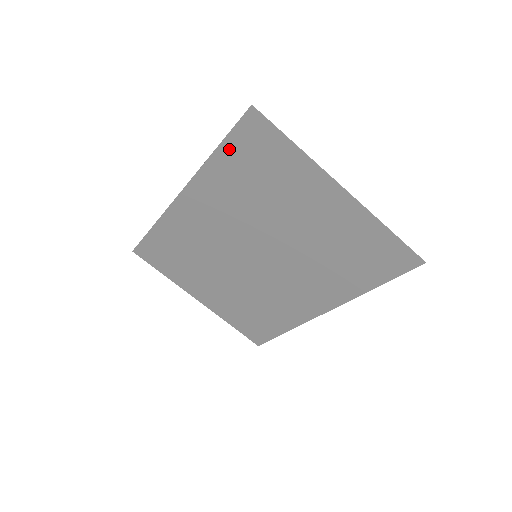
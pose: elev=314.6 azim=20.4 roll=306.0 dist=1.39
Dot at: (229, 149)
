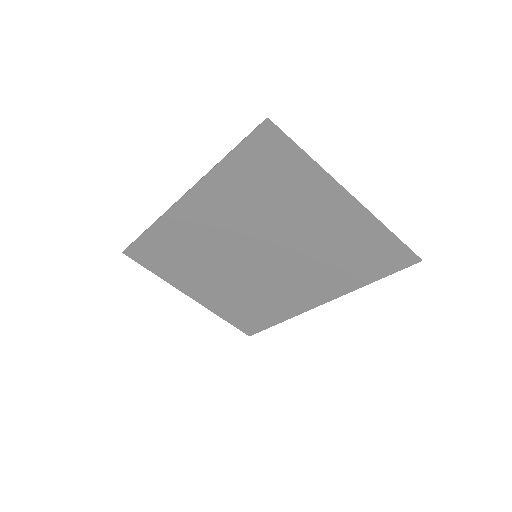
Dot at: (239, 158)
